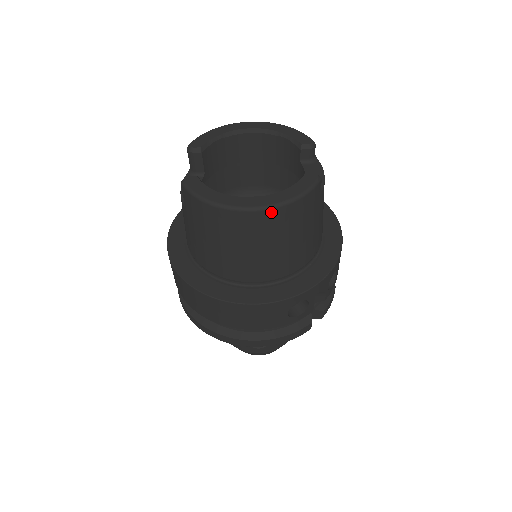
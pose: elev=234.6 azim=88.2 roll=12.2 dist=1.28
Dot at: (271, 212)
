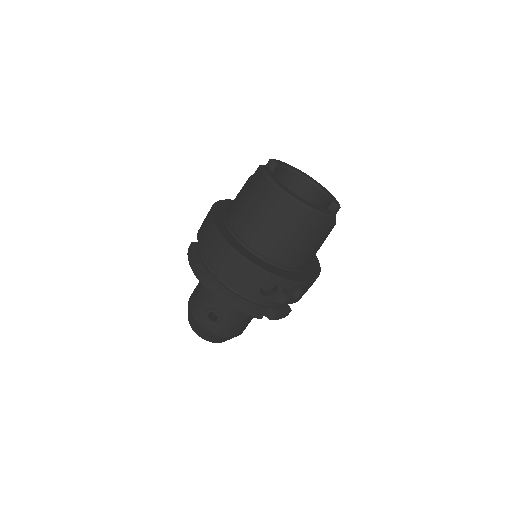
Dot at: (301, 207)
